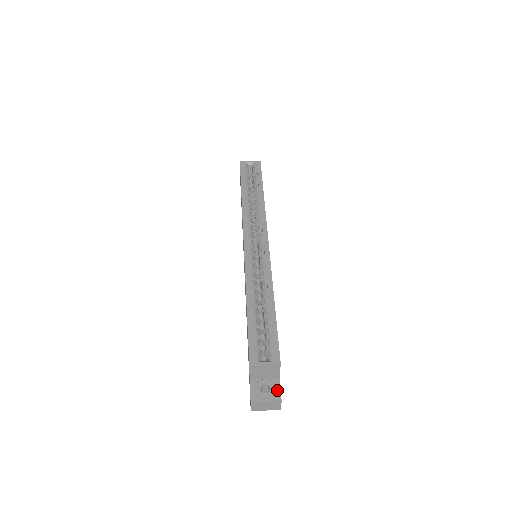
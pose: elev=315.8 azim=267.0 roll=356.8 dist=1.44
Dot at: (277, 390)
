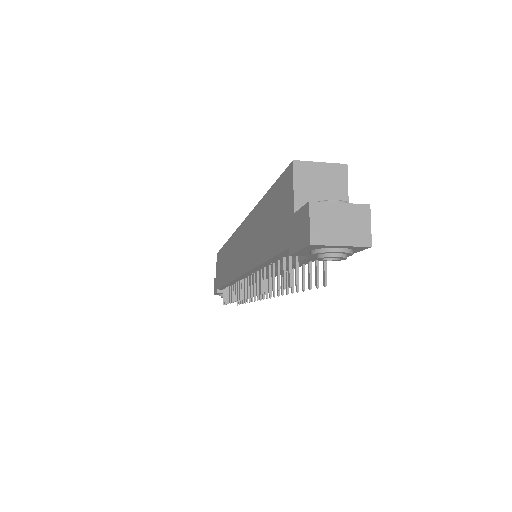
Dot at: occluded
